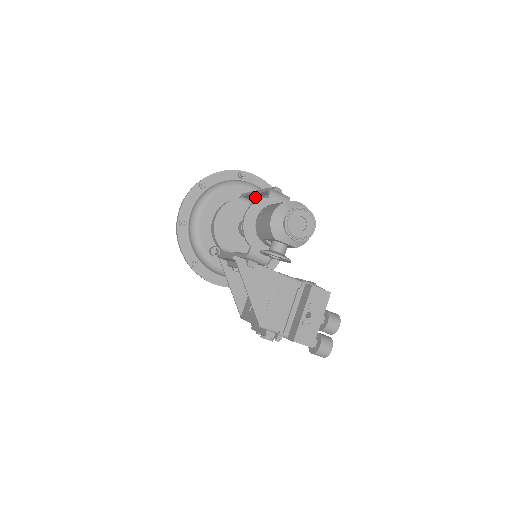
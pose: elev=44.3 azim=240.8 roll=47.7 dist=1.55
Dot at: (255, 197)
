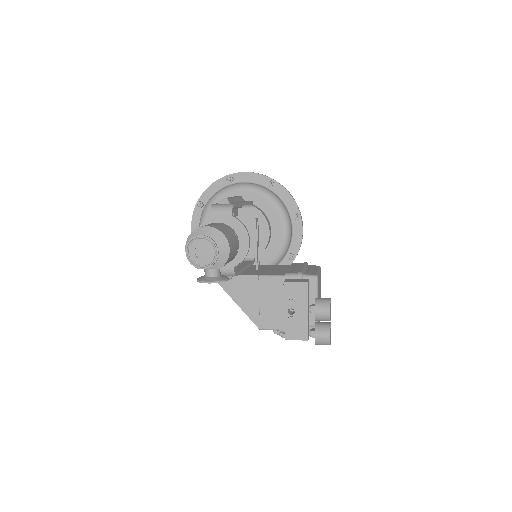
Dot at: occluded
